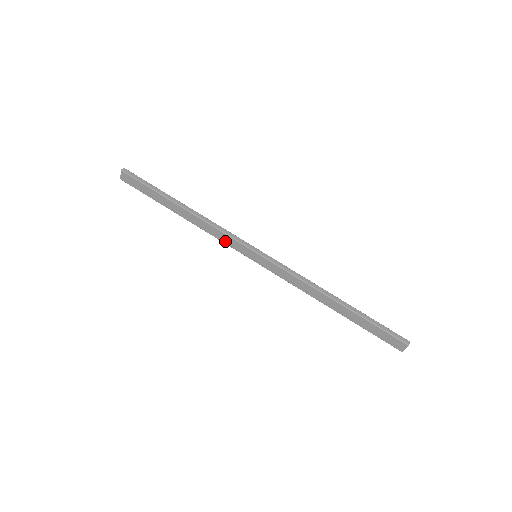
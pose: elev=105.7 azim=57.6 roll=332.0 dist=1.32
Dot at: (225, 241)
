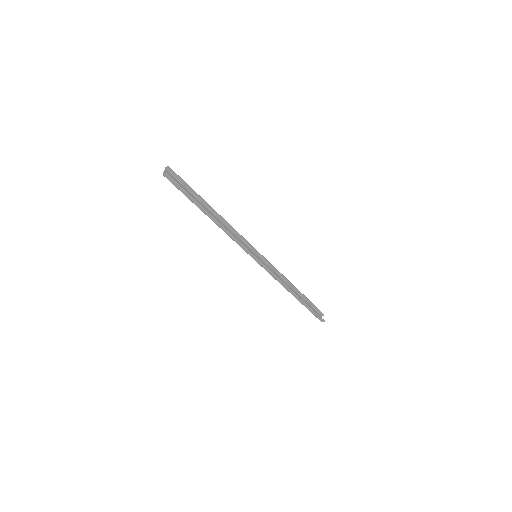
Dot at: (238, 239)
